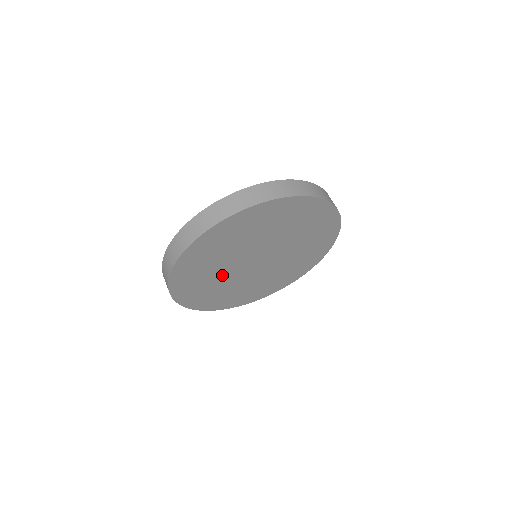
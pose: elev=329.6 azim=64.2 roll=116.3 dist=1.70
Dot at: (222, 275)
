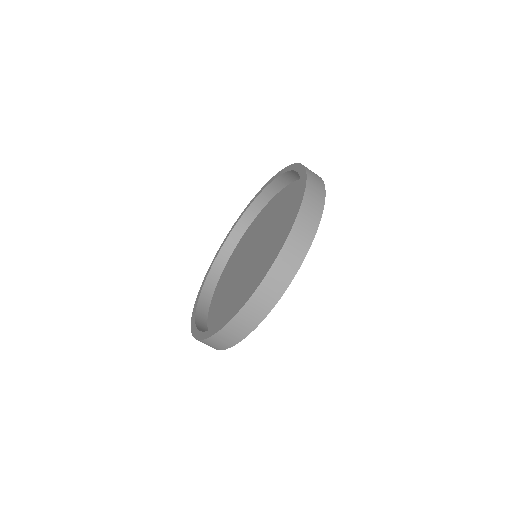
Dot at: occluded
